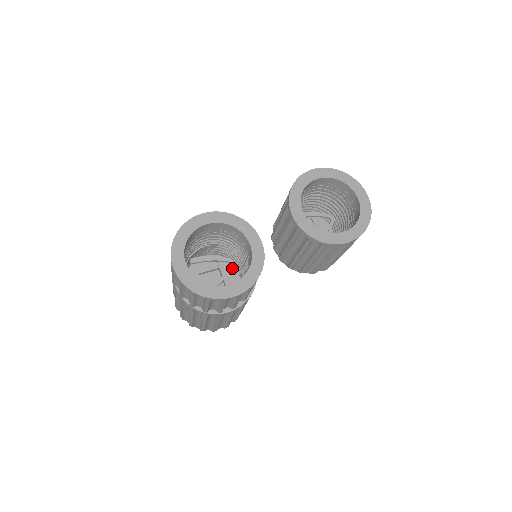
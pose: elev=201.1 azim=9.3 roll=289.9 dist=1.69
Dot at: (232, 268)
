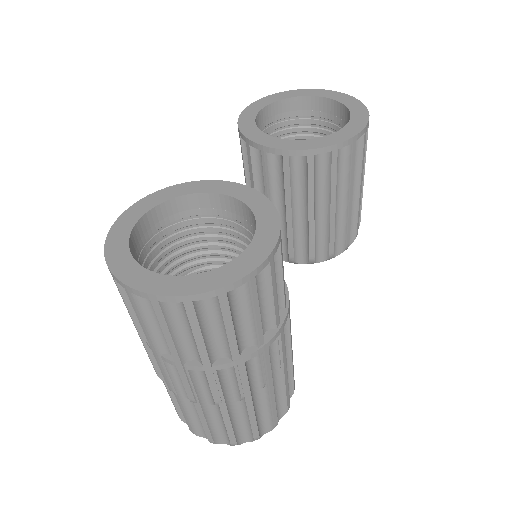
Dot at: occluded
